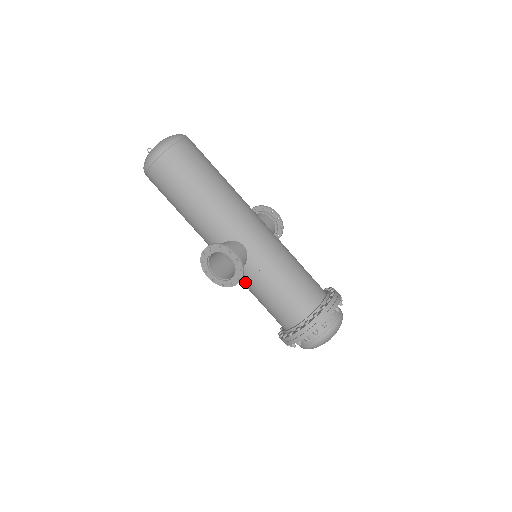
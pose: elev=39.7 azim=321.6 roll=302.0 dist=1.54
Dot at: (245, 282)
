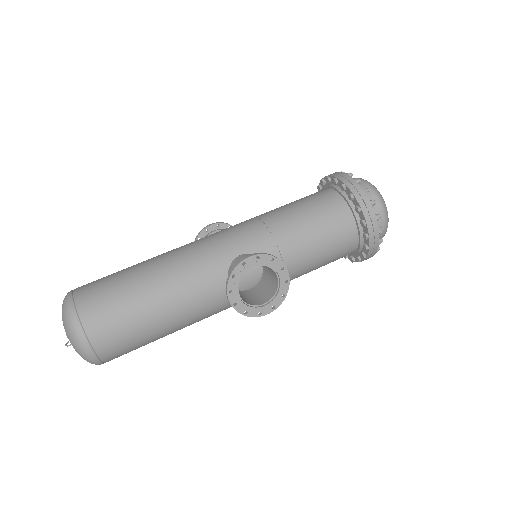
Dot at: occluded
